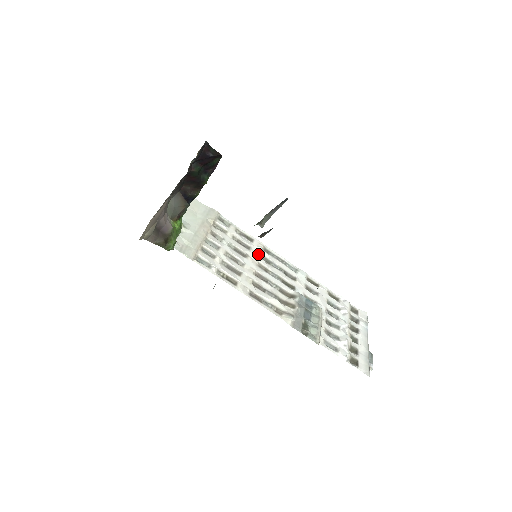
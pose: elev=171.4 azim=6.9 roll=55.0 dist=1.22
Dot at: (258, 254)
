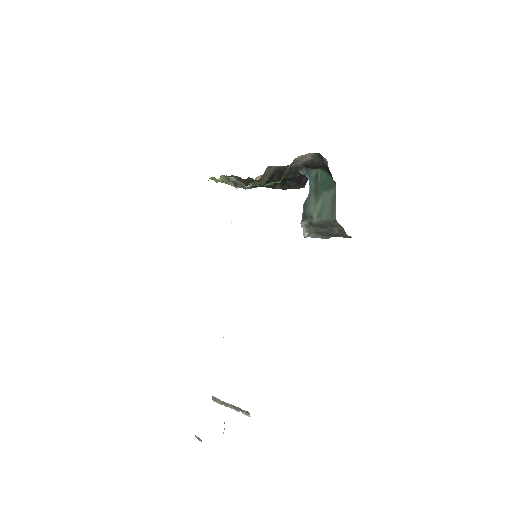
Dot at: occluded
